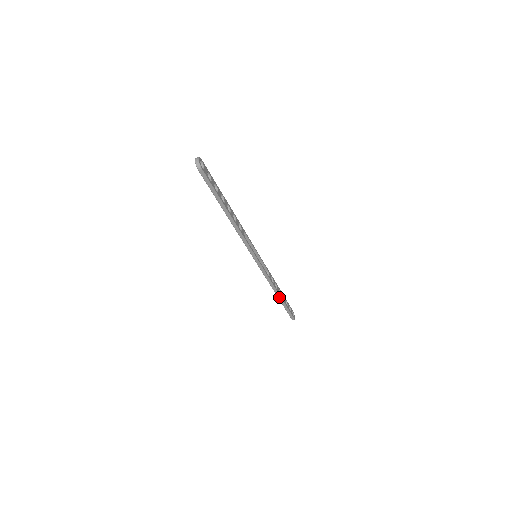
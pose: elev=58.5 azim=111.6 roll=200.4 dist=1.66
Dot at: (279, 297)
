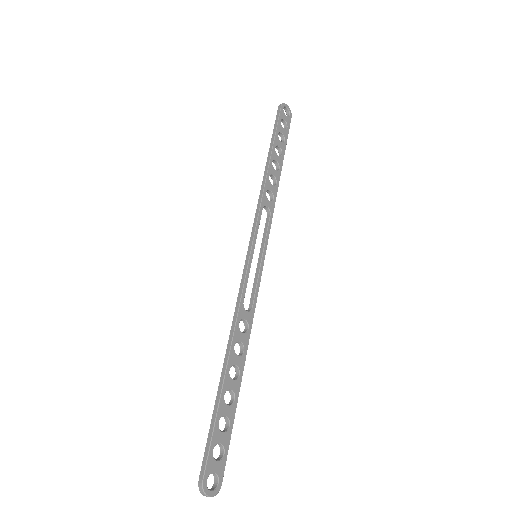
Dot at: (279, 172)
